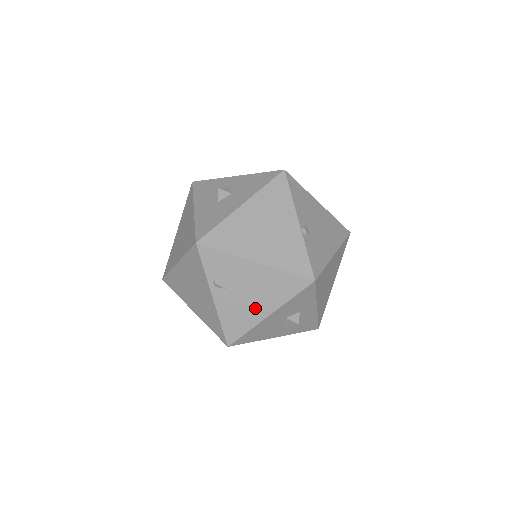
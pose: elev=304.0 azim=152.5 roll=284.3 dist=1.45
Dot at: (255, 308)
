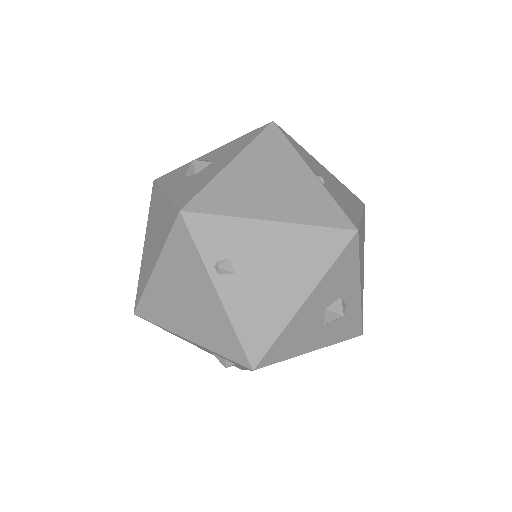
Dot at: (282, 295)
